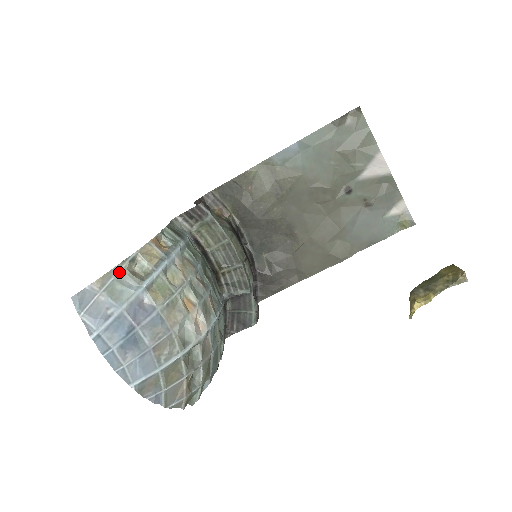
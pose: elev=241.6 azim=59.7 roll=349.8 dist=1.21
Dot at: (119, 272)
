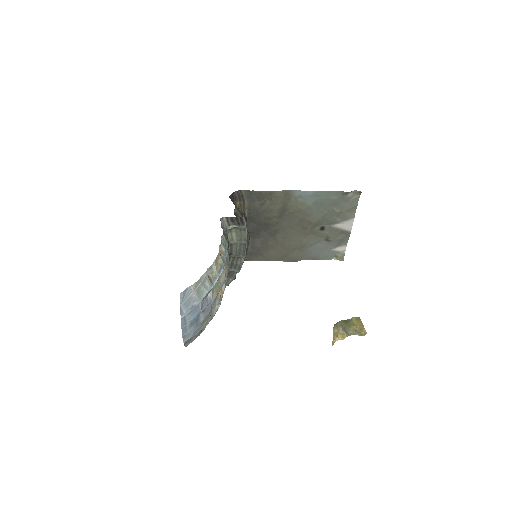
Dot at: (204, 278)
